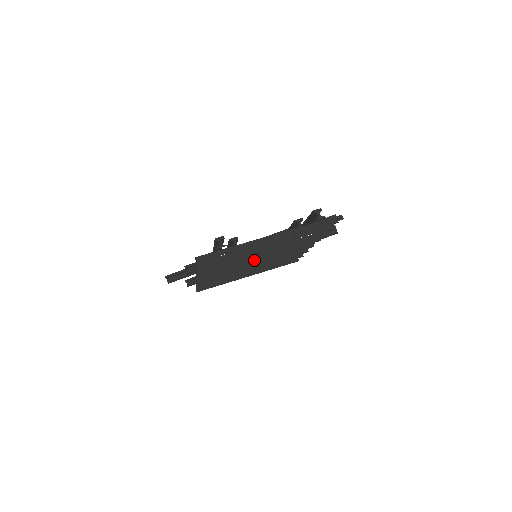
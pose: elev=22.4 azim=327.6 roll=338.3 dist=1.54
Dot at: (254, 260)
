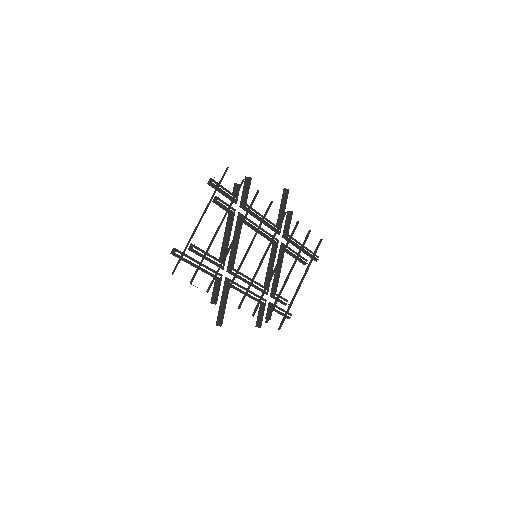
Dot at: (246, 255)
